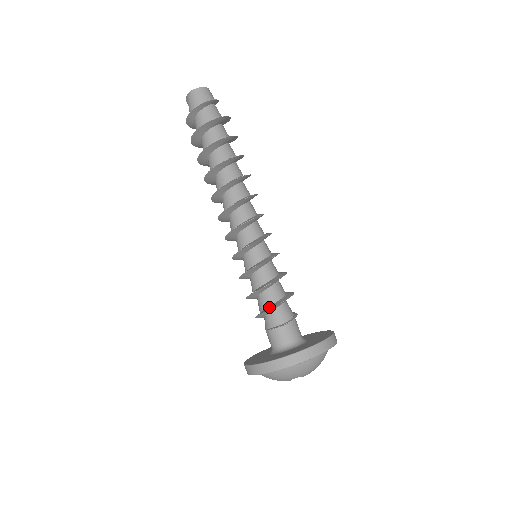
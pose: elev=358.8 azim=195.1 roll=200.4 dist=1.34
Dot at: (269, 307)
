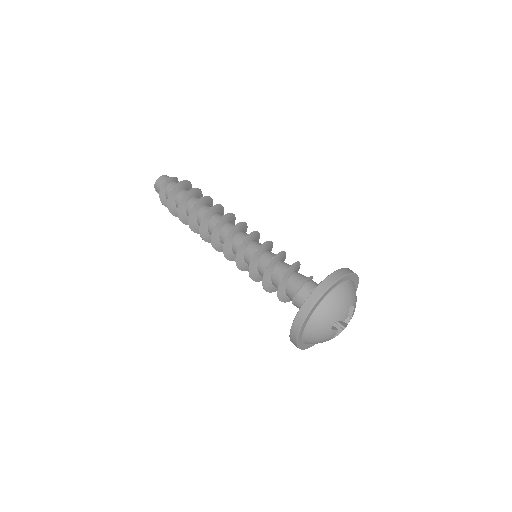
Dot at: (280, 283)
